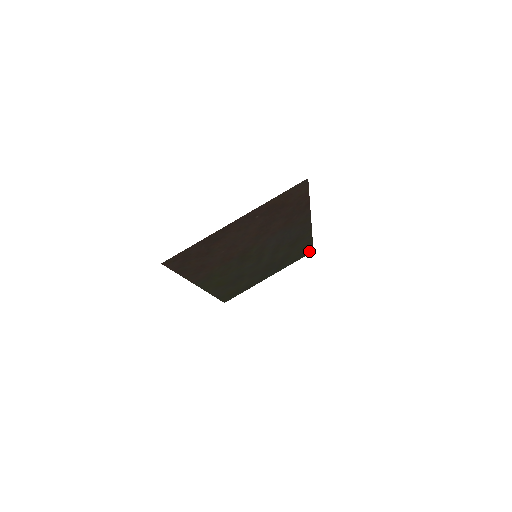
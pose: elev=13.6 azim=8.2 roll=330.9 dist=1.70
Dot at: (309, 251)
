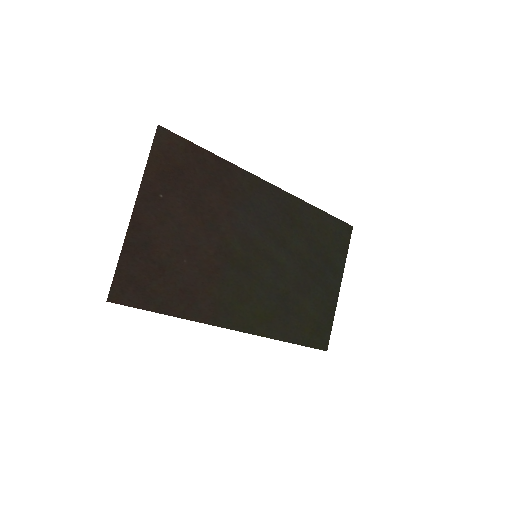
Dot at: (345, 228)
